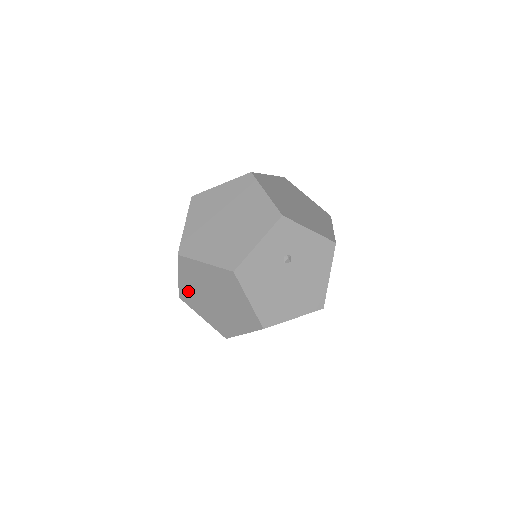
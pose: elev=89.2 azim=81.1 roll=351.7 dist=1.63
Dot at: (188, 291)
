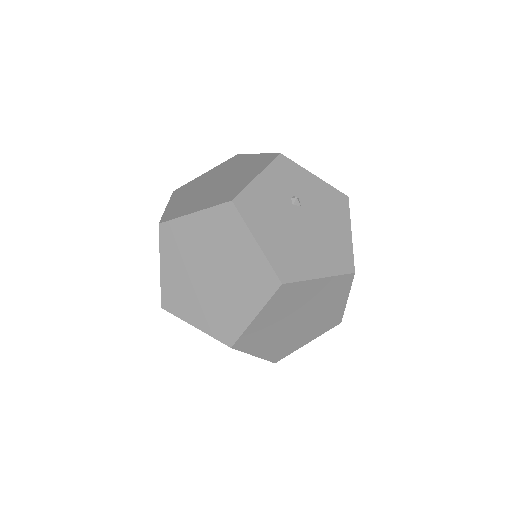
Dot at: (173, 284)
